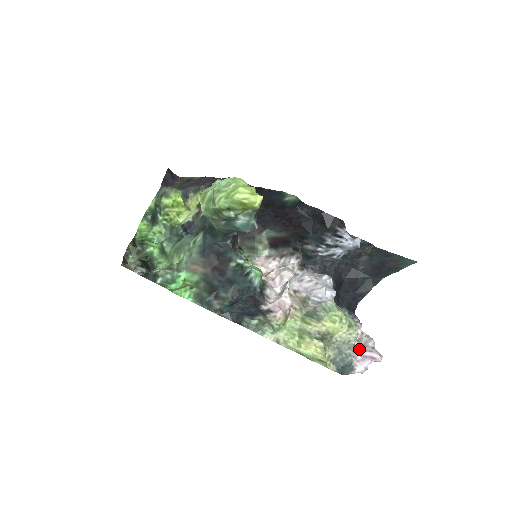
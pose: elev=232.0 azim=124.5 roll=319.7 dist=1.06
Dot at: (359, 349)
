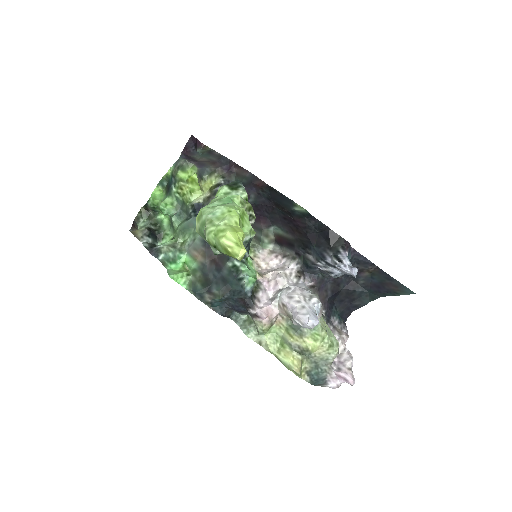
Dot at: (336, 367)
